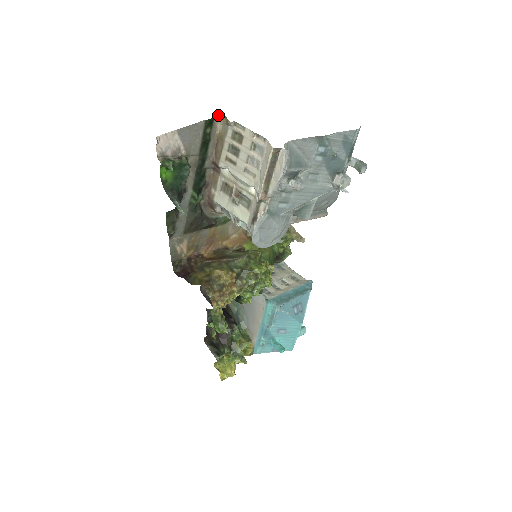
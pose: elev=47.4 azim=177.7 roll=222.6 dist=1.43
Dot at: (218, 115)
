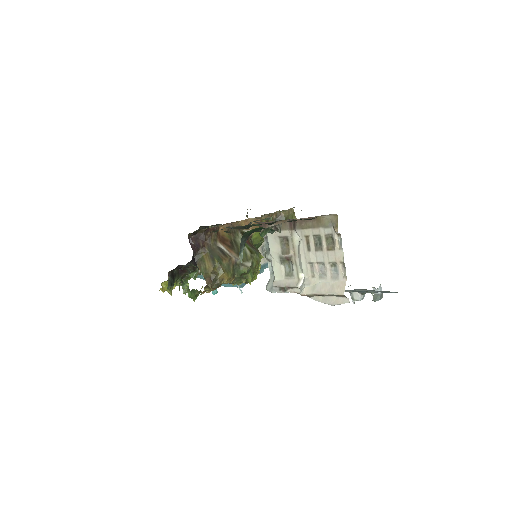
Dot at: (335, 214)
